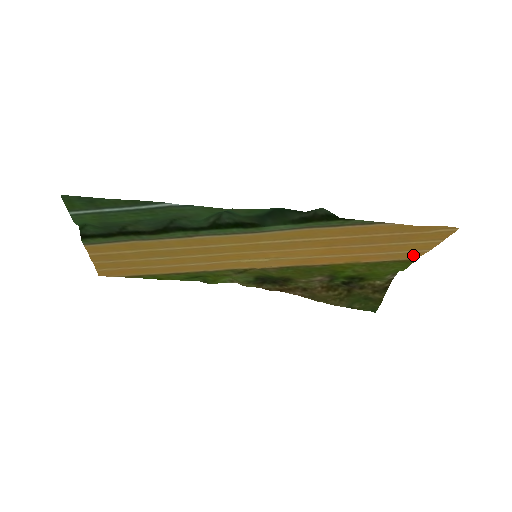
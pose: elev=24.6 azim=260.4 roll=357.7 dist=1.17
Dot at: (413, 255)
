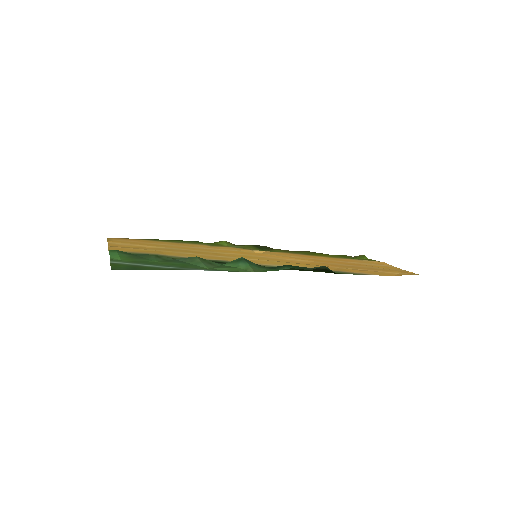
Dot at: (380, 263)
